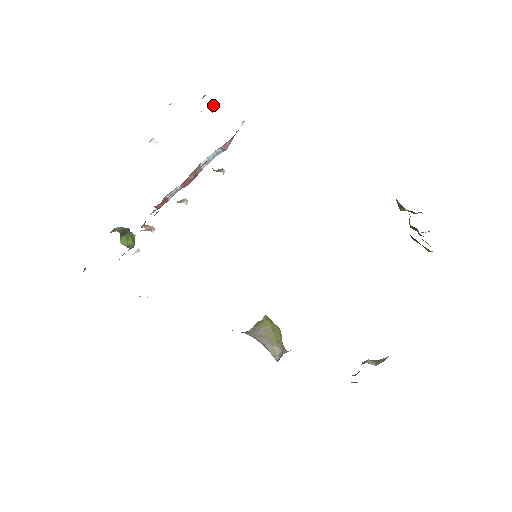
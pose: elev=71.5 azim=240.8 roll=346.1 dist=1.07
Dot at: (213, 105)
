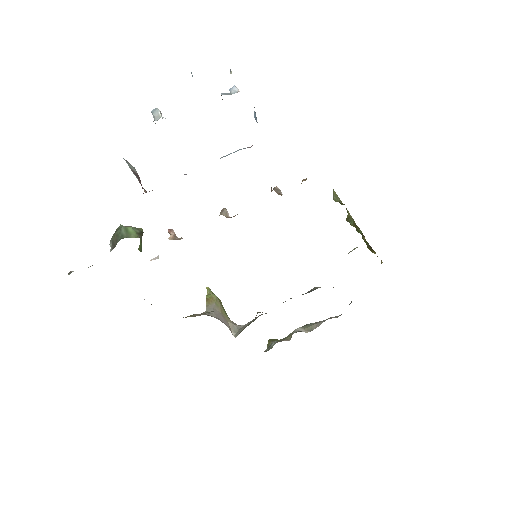
Dot at: (237, 88)
